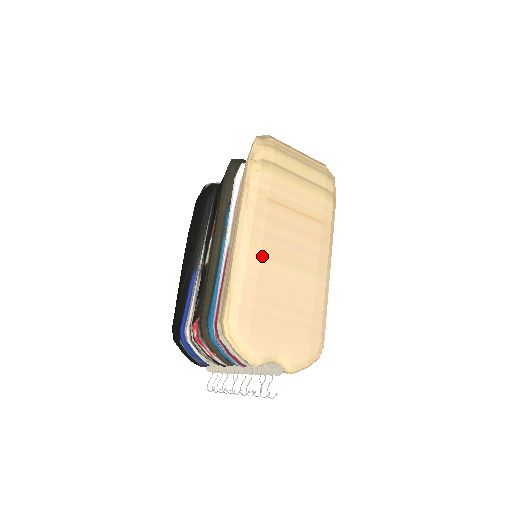
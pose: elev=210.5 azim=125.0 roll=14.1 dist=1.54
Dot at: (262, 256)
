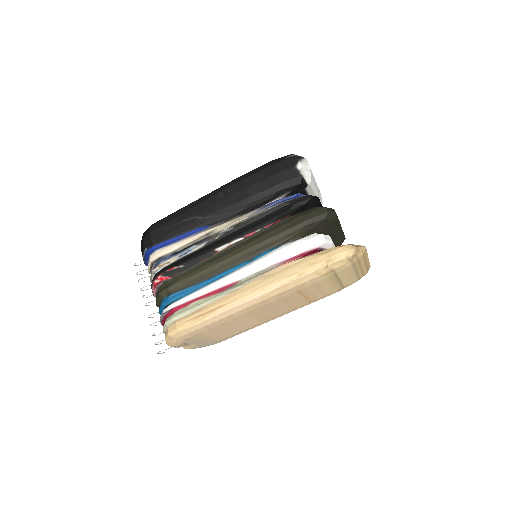
Dot at: (247, 313)
